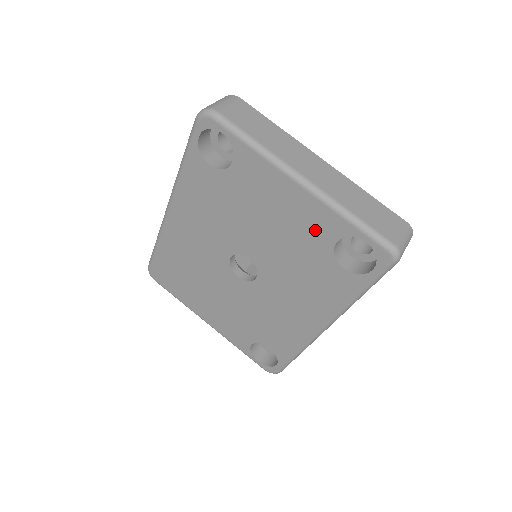
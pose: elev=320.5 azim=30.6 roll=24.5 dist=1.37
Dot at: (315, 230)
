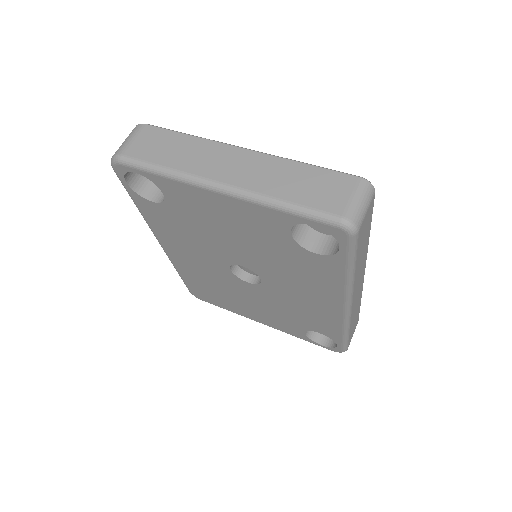
Dot at: (266, 228)
